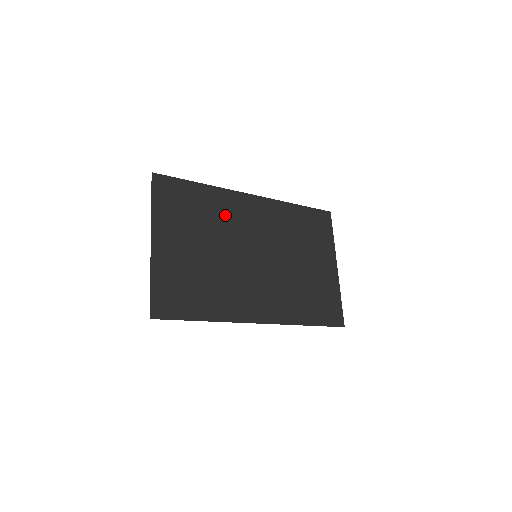
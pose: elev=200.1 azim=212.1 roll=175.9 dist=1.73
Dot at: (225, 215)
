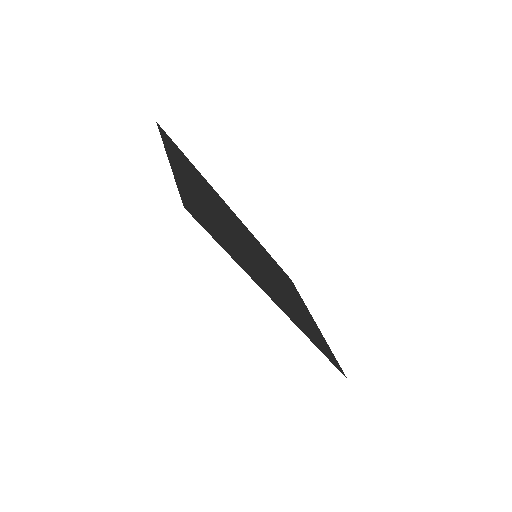
Dot at: (221, 205)
